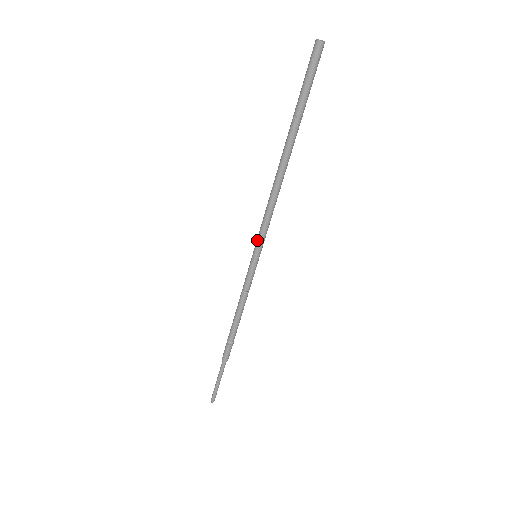
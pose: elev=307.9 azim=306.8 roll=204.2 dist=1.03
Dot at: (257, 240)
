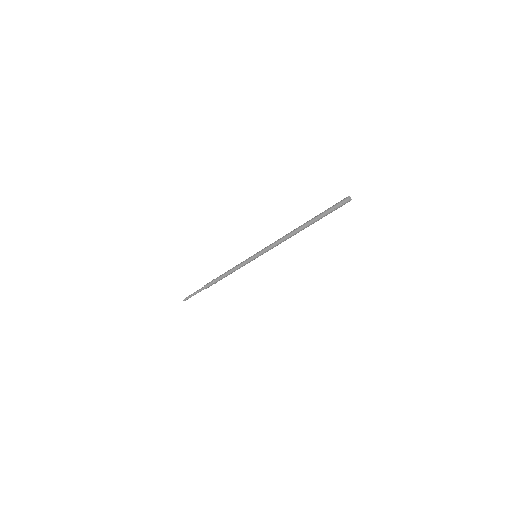
Dot at: (262, 252)
